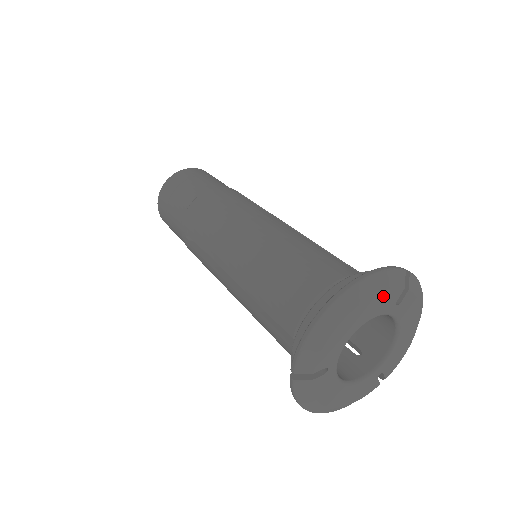
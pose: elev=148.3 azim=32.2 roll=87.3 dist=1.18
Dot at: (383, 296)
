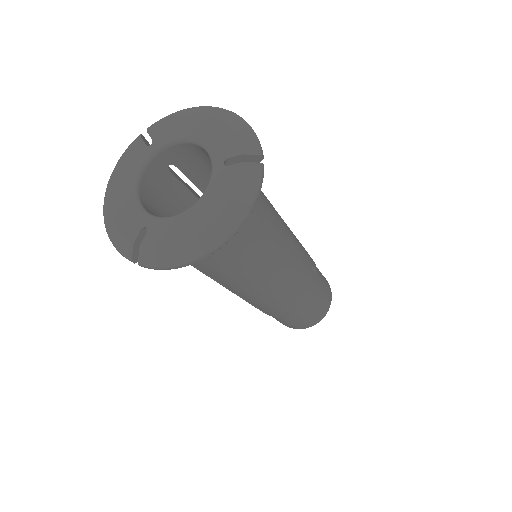
Dot at: (228, 135)
